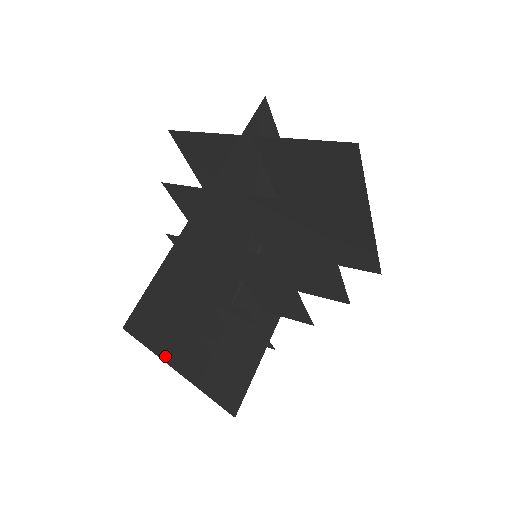
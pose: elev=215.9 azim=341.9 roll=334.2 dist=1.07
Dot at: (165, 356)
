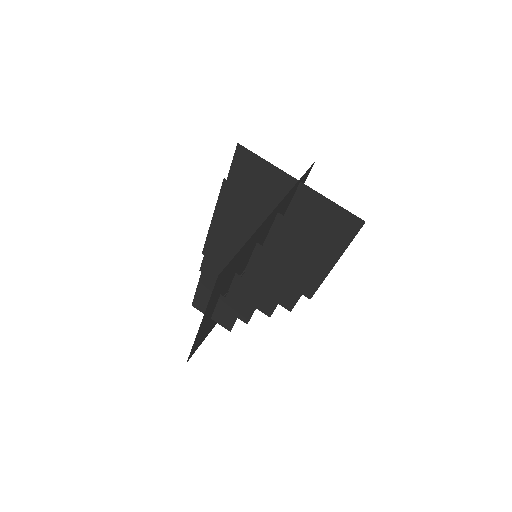
Dot at: (209, 302)
